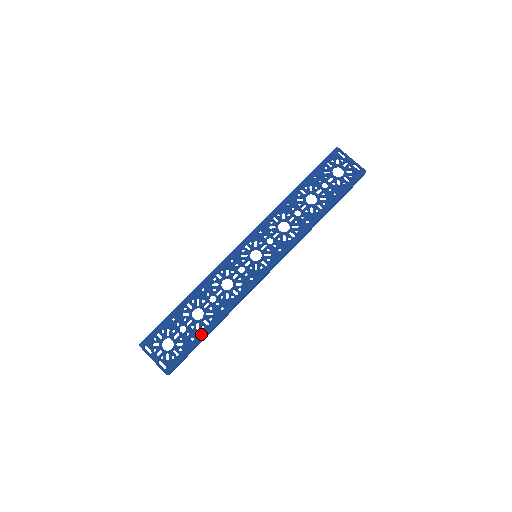
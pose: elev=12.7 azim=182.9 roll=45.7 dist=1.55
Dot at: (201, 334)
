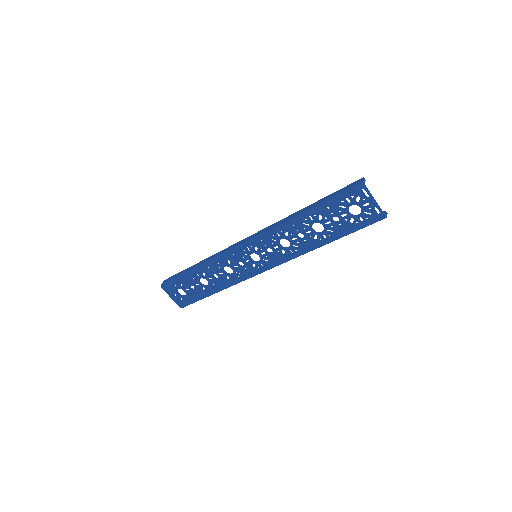
Dot at: (206, 295)
